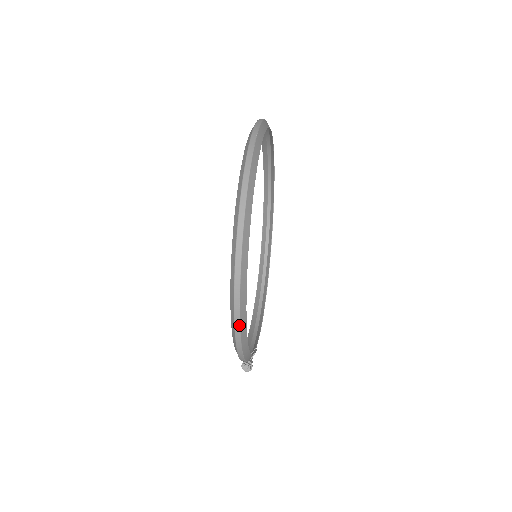
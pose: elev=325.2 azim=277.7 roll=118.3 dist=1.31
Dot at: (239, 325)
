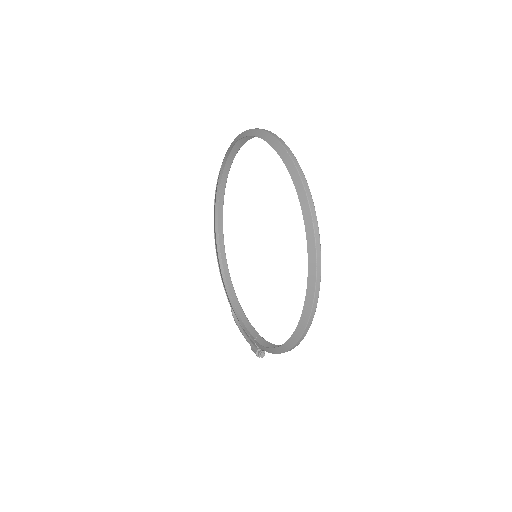
Dot at: occluded
